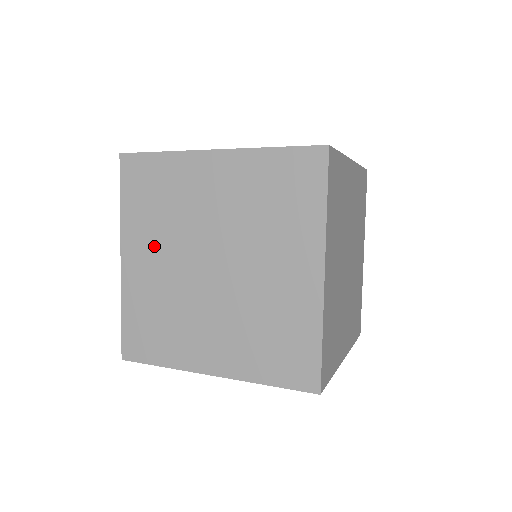
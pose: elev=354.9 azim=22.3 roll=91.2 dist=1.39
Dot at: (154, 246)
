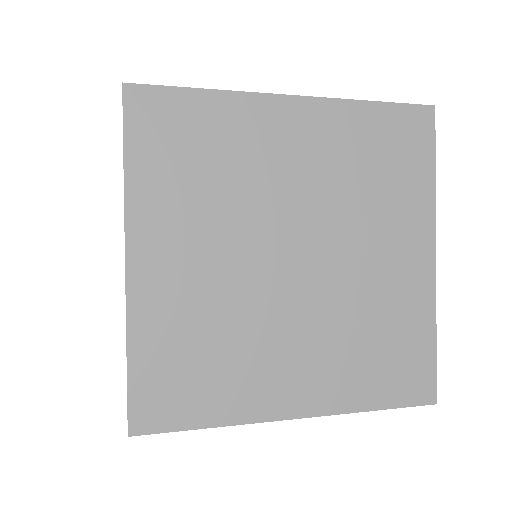
Dot at: occluded
